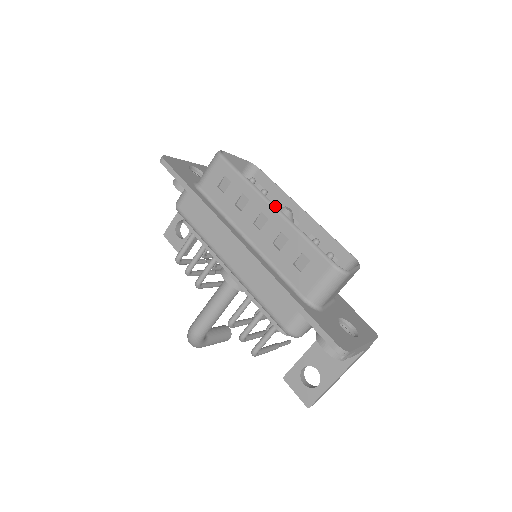
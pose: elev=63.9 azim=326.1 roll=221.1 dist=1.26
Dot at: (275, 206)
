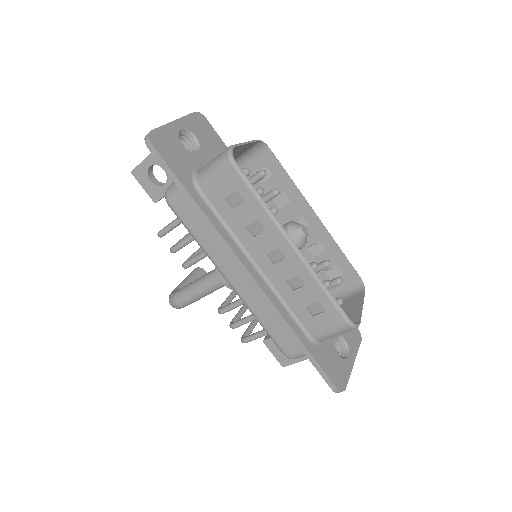
Dot at: (296, 247)
